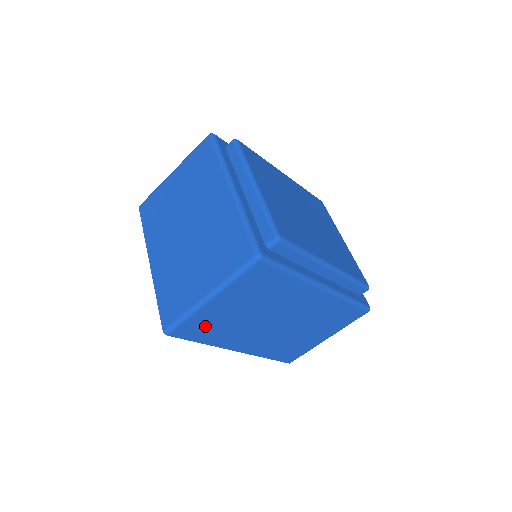
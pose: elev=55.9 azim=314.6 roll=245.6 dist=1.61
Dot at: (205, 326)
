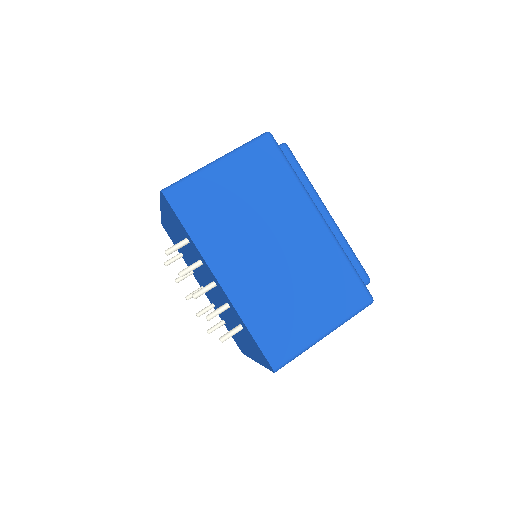
Dot at: (201, 203)
